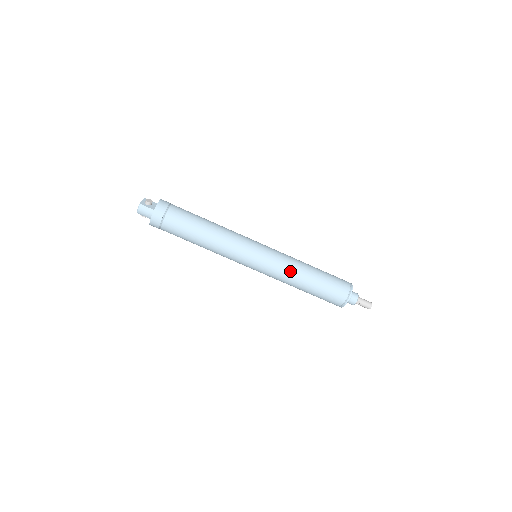
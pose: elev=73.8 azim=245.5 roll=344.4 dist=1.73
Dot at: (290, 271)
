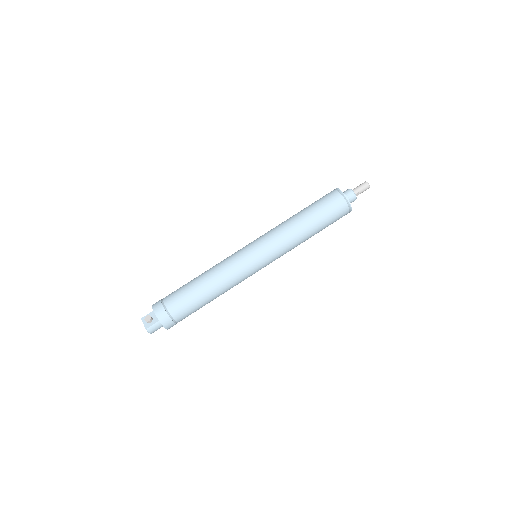
Dot at: (291, 240)
